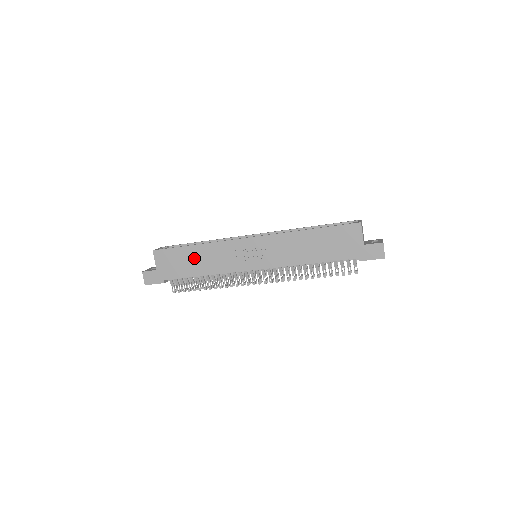
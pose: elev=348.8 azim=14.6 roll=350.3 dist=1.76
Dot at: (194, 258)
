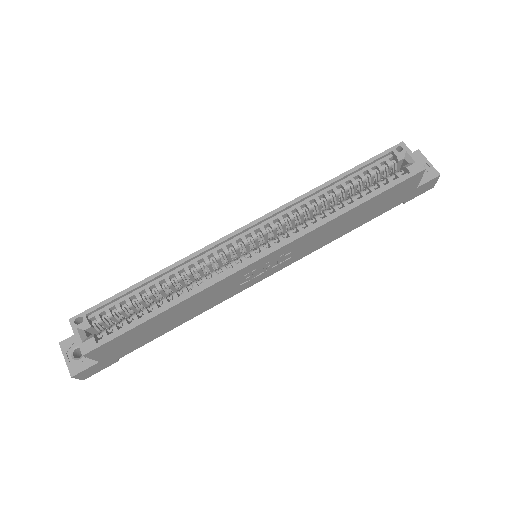
Dot at: (167, 320)
